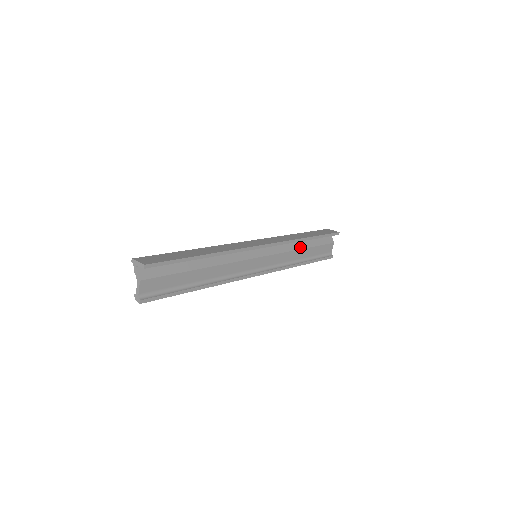
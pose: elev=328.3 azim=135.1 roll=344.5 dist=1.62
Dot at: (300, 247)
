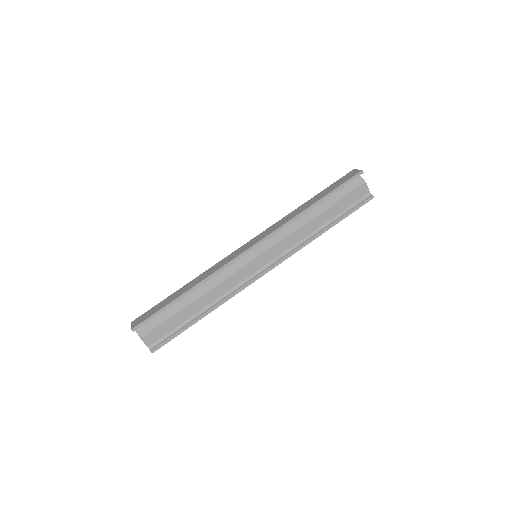
Dot at: (312, 216)
